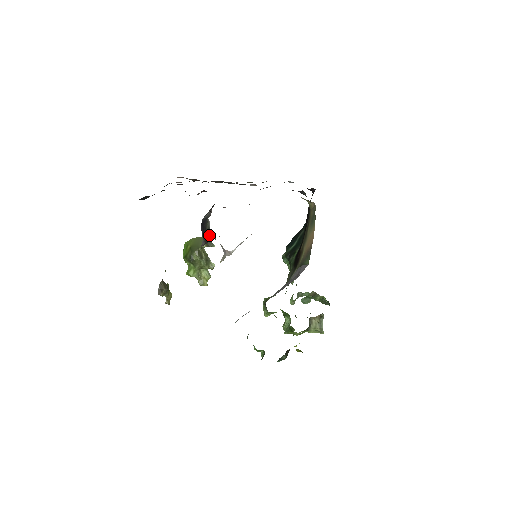
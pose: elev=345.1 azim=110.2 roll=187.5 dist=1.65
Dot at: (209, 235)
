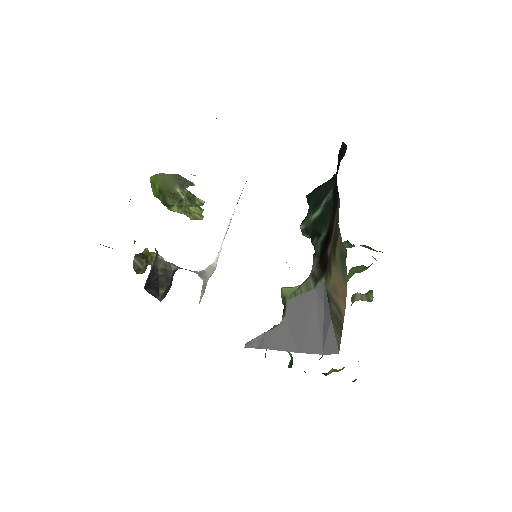
Dot at: (168, 277)
